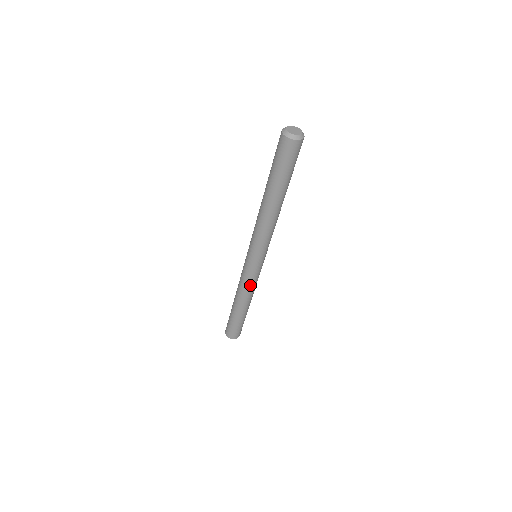
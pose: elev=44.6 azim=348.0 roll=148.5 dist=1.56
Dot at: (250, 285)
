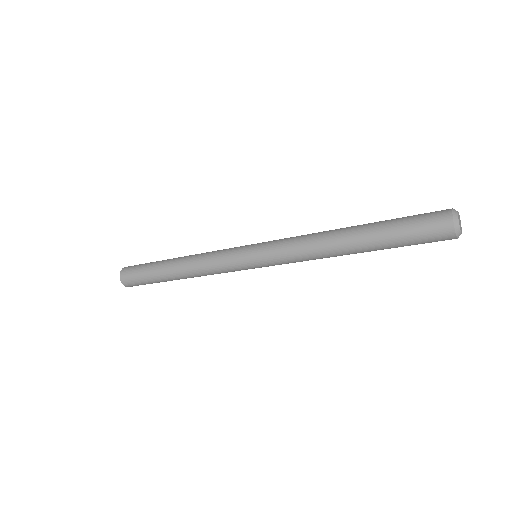
Dot at: (218, 273)
